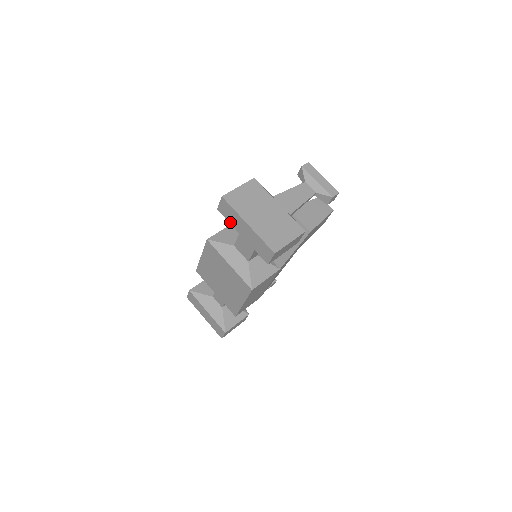
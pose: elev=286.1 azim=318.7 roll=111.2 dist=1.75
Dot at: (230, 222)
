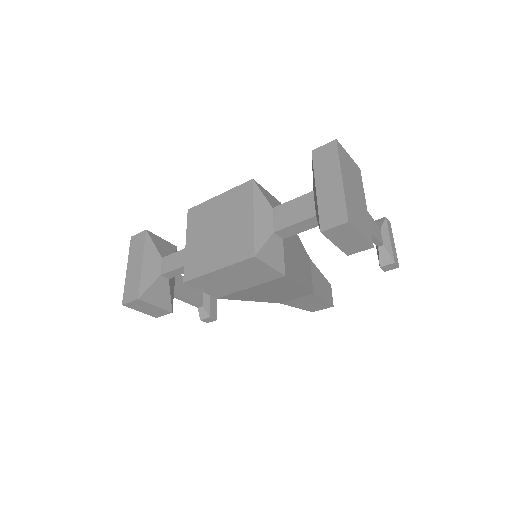
Dot at: (316, 169)
